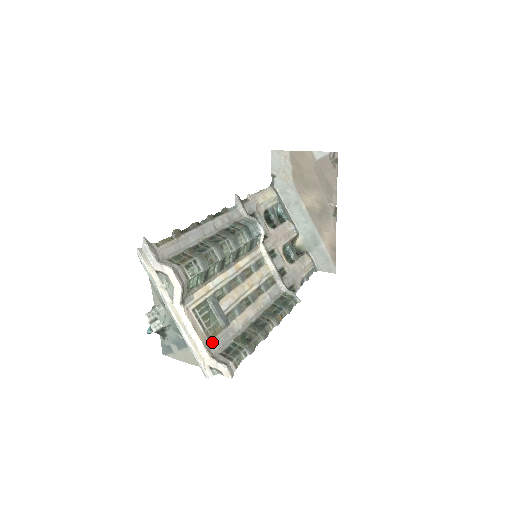
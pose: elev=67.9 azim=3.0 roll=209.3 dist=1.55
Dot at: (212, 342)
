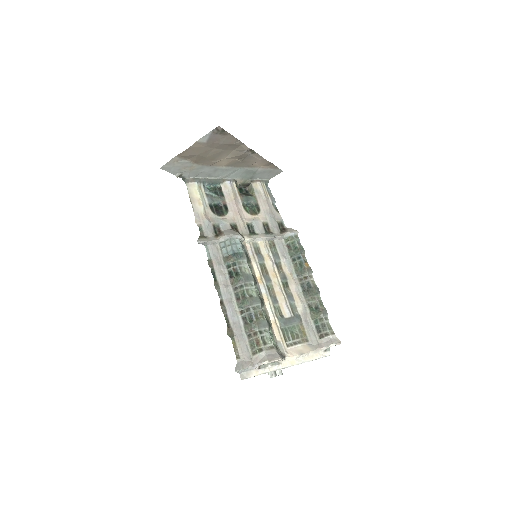
Dot at: (309, 340)
